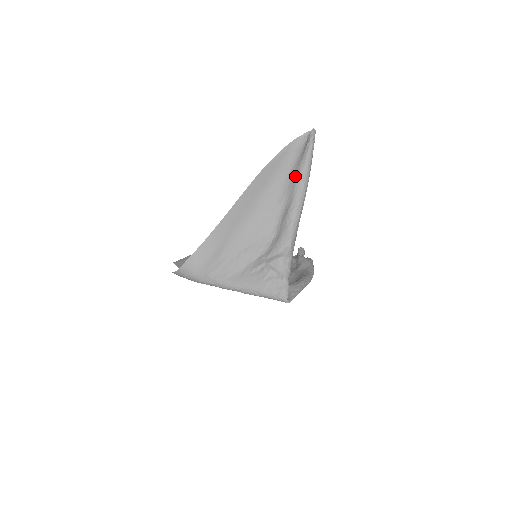
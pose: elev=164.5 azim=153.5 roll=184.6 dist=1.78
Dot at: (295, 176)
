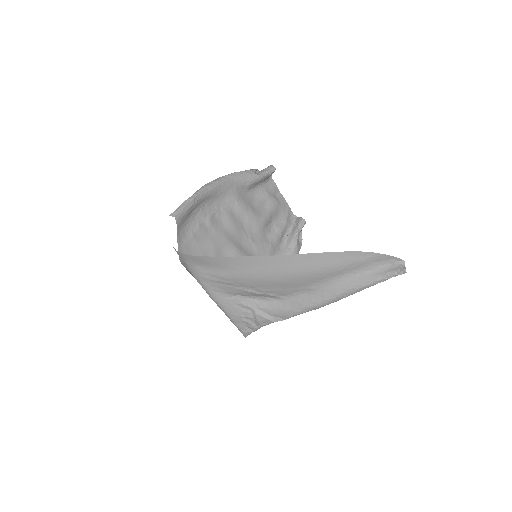
Dot at: (346, 286)
